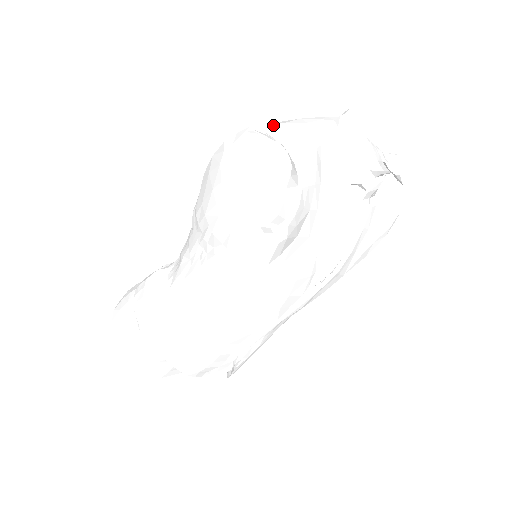
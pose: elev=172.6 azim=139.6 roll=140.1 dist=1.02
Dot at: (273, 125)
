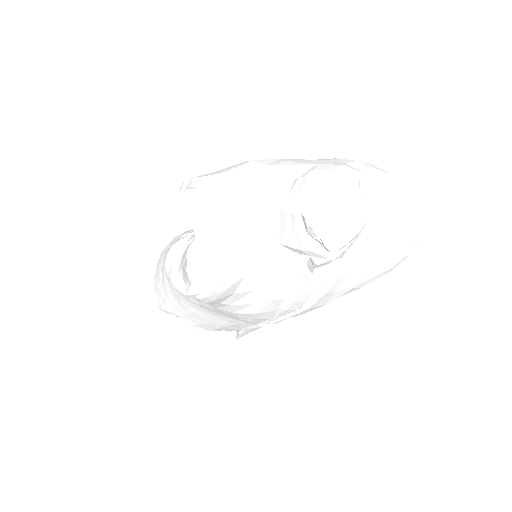
Dot at: (219, 183)
